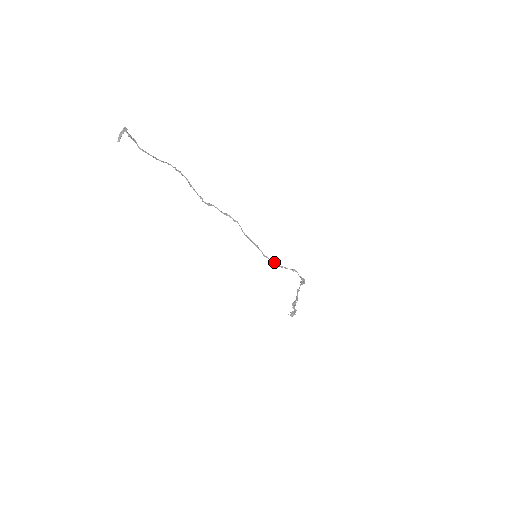
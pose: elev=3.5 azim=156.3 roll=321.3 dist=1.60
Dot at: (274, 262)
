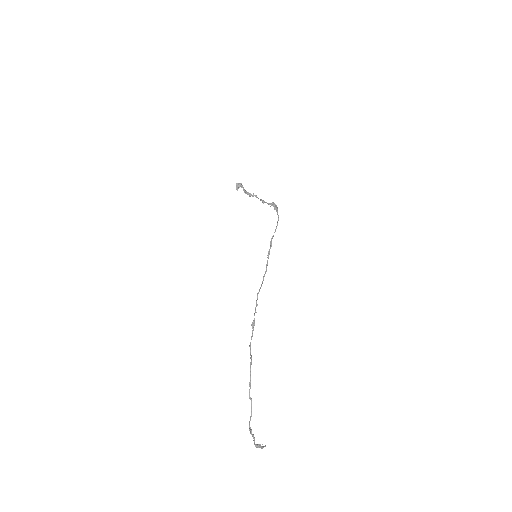
Dot at: (271, 243)
